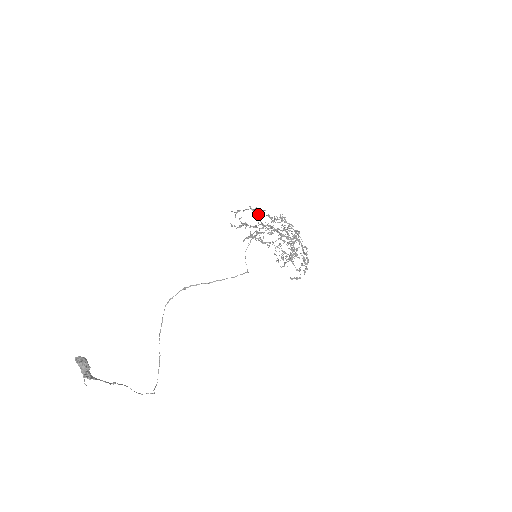
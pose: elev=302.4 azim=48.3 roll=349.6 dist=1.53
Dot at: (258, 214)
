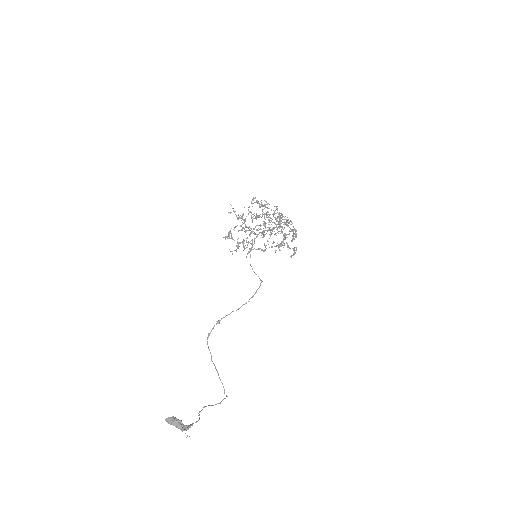
Dot at: (248, 227)
